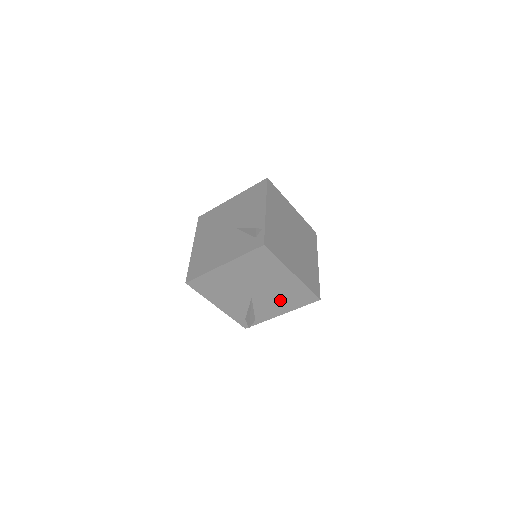
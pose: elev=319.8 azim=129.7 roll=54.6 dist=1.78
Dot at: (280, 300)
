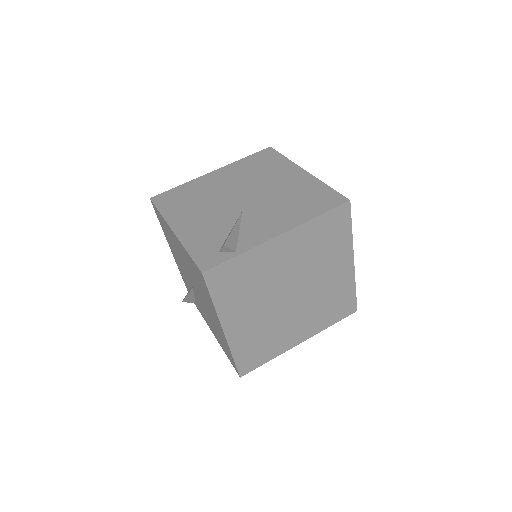
Dot at: (212, 324)
